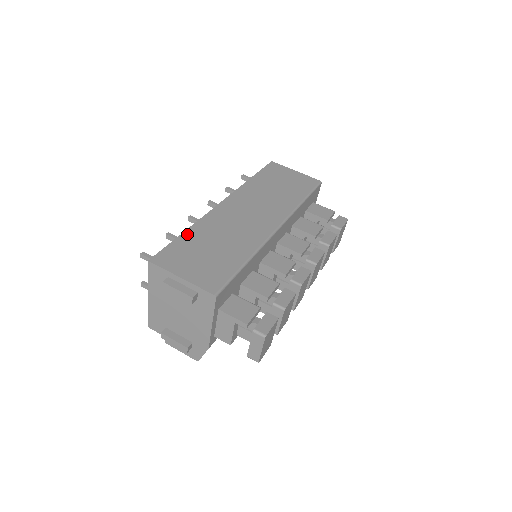
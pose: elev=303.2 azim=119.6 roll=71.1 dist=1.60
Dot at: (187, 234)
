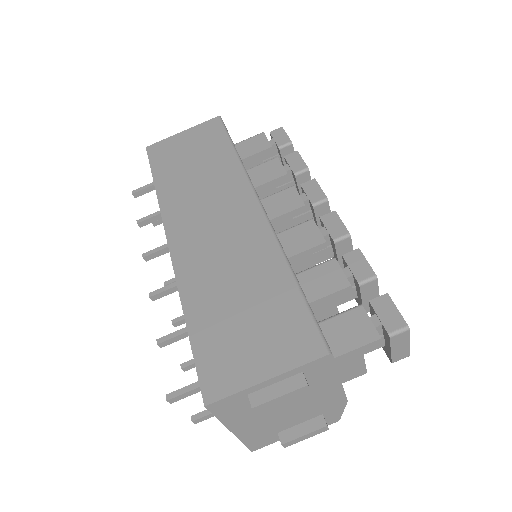
Dot at: (192, 321)
